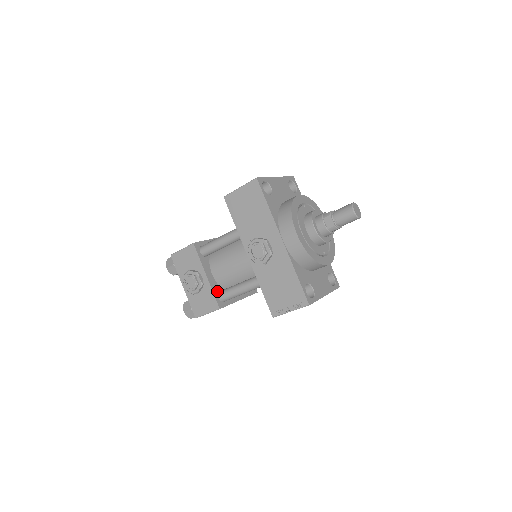
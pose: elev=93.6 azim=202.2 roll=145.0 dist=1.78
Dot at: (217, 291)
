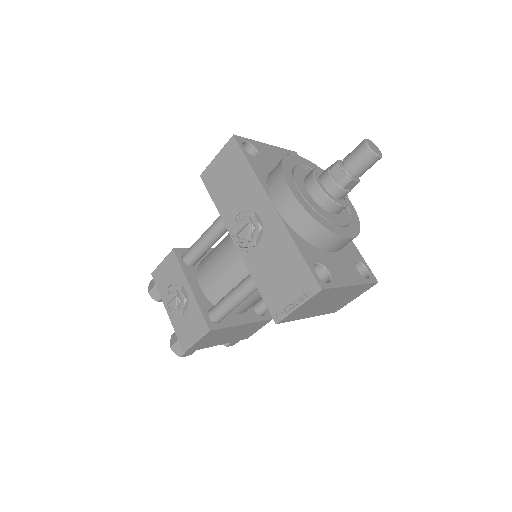
Dot at: (207, 308)
